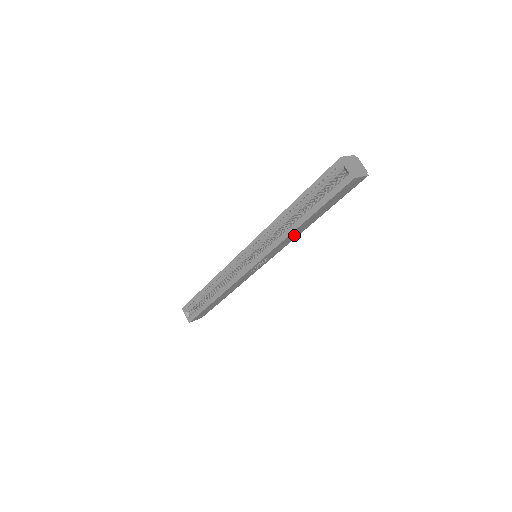
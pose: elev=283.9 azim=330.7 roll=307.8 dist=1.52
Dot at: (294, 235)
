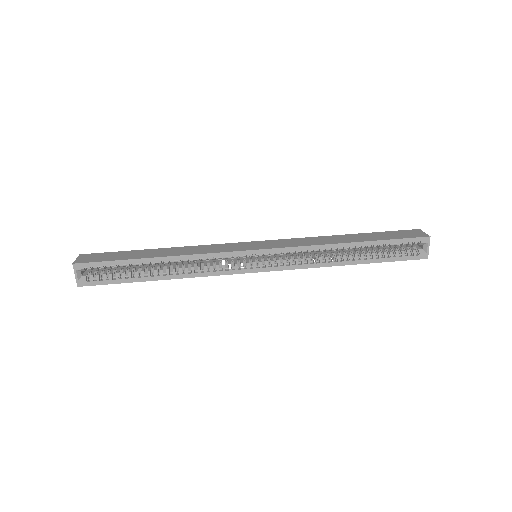
Dot at: occluded
